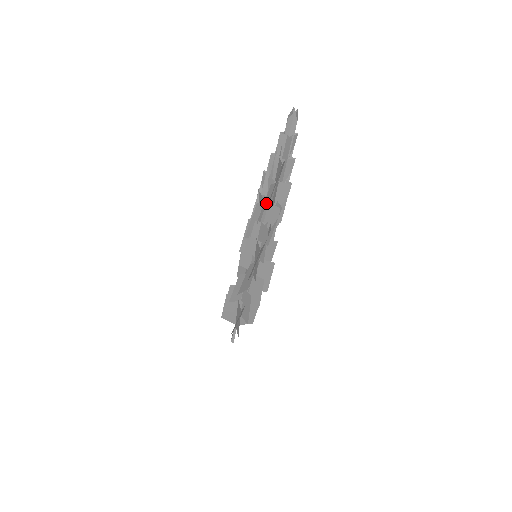
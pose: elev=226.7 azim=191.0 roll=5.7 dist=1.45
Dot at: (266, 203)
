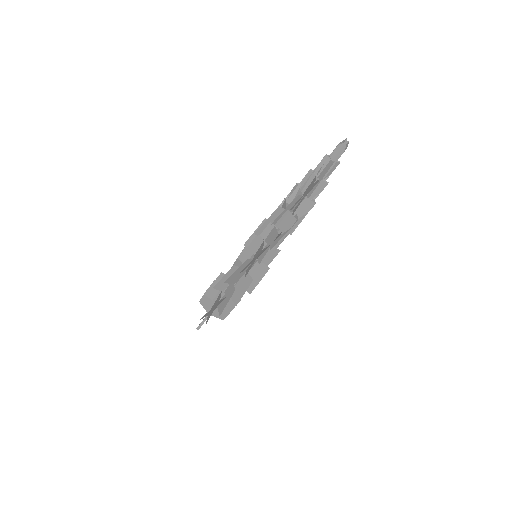
Dot at: (287, 210)
